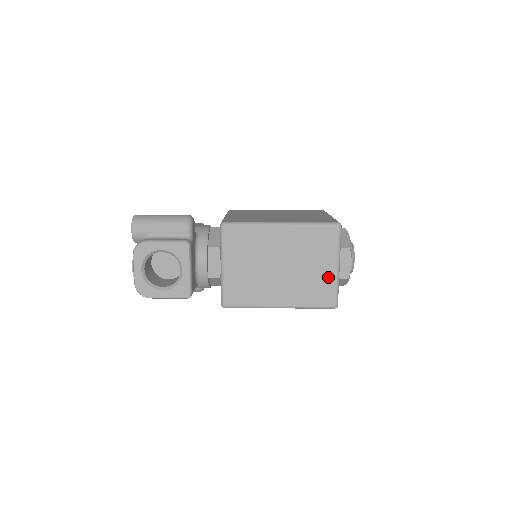
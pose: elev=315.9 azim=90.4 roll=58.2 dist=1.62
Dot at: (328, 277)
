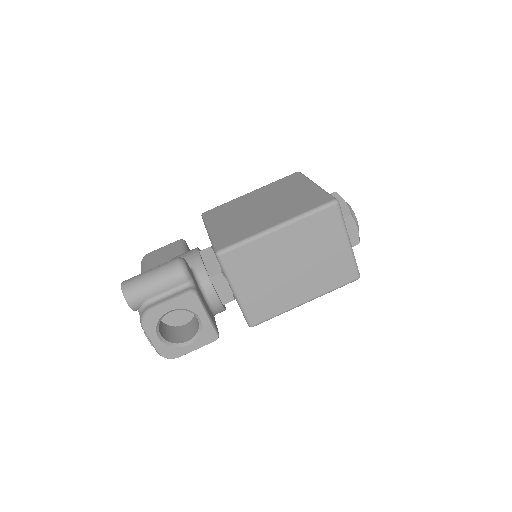
Dot at: (342, 255)
